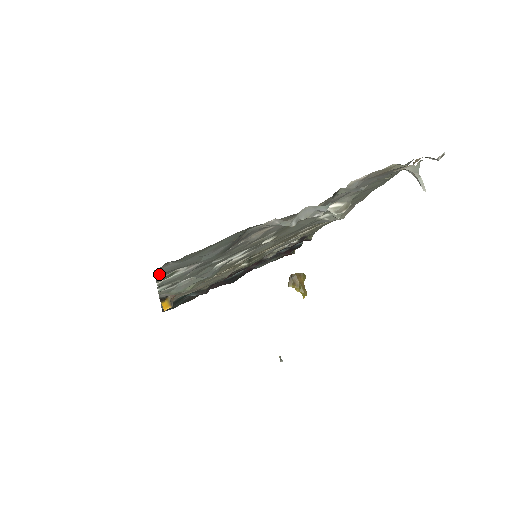
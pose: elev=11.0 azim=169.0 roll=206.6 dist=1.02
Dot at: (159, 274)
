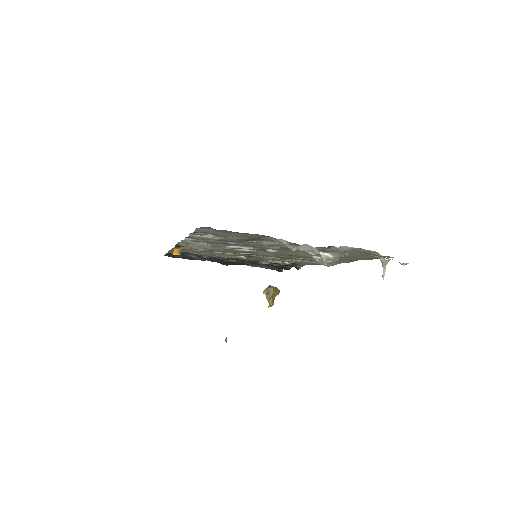
Dot at: (198, 230)
